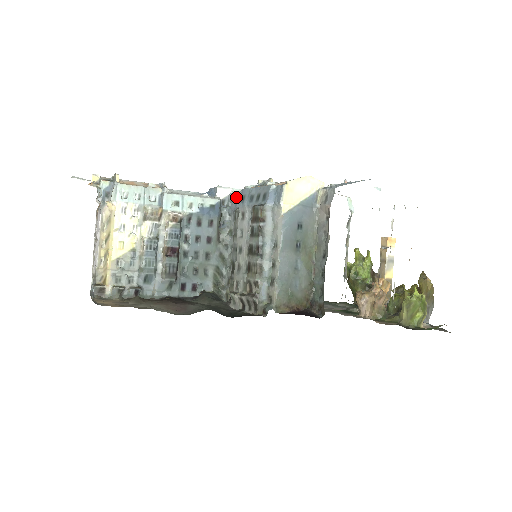
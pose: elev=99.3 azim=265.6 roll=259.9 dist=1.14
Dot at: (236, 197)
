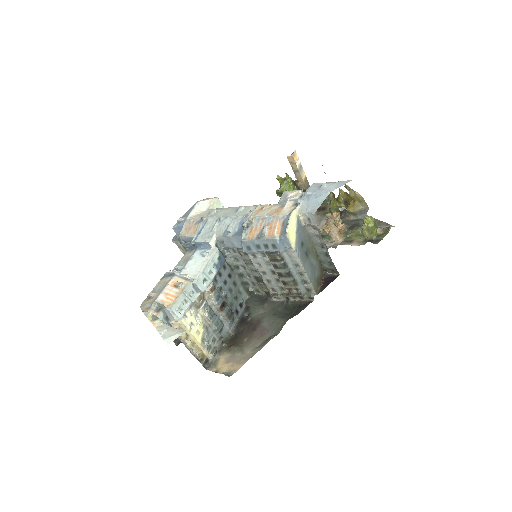
Dot at: (228, 240)
